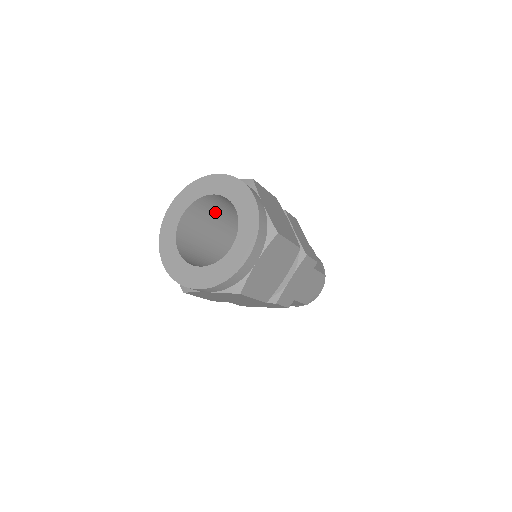
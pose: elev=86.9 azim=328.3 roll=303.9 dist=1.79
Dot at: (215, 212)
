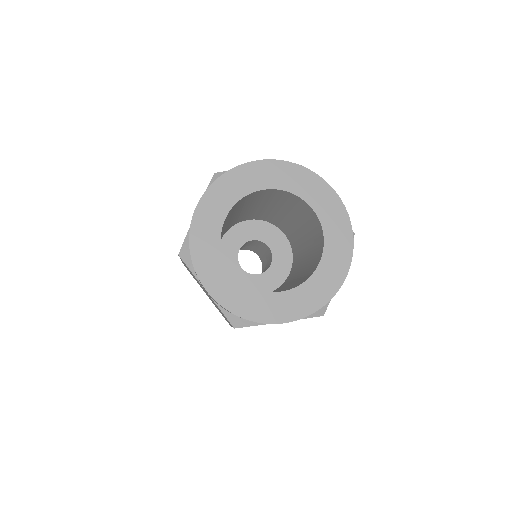
Dot at: (238, 209)
